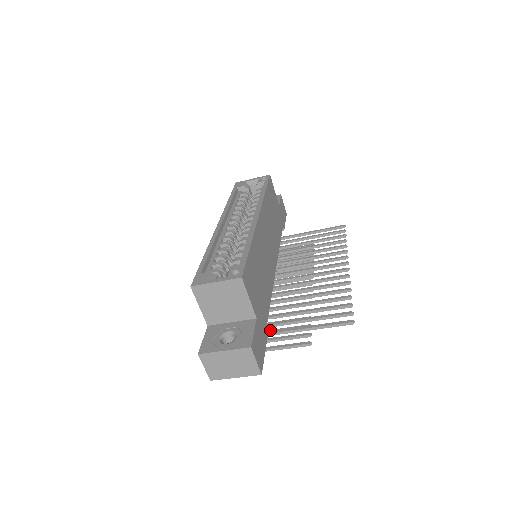
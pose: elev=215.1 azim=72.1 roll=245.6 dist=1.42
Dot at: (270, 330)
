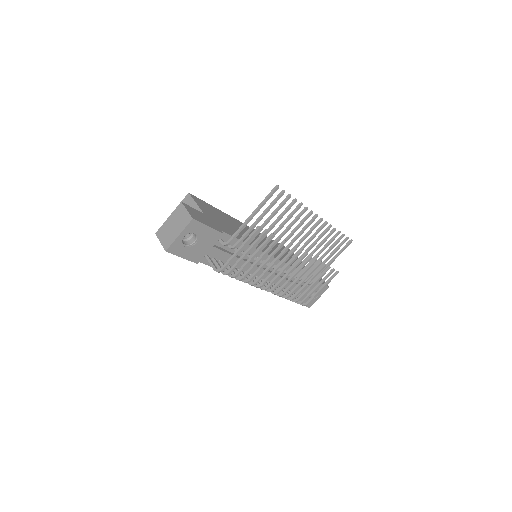
Dot at: (248, 261)
